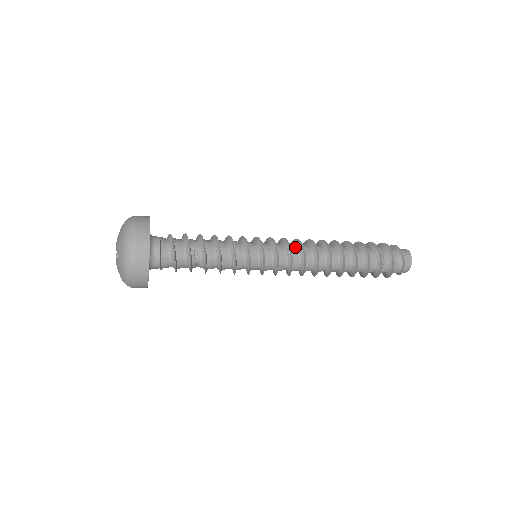
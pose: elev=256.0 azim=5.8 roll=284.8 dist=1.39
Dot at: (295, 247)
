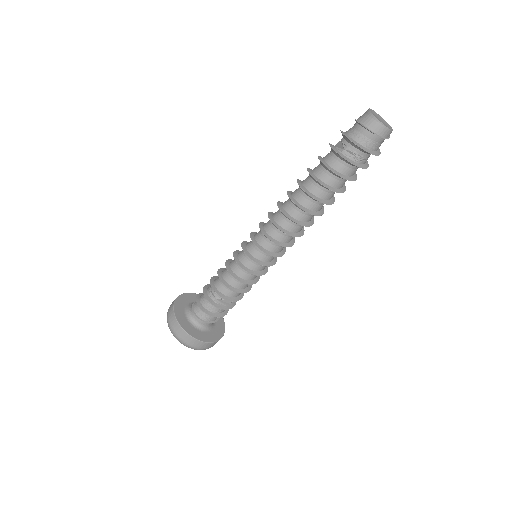
Dot at: (268, 221)
